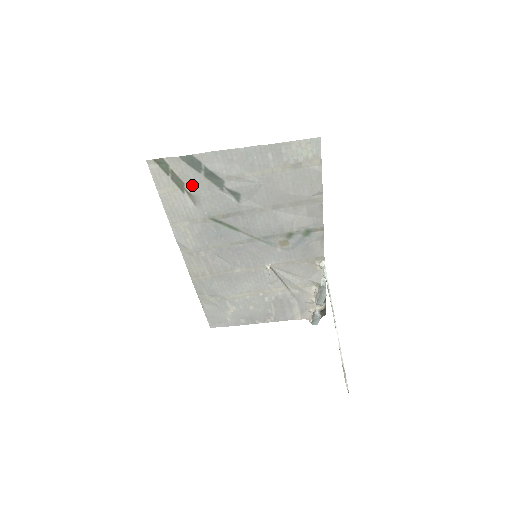
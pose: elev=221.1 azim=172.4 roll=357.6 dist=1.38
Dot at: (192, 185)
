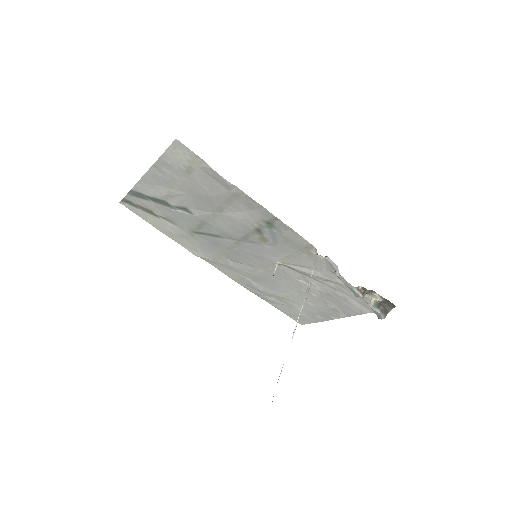
Dot at: (157, 211)
